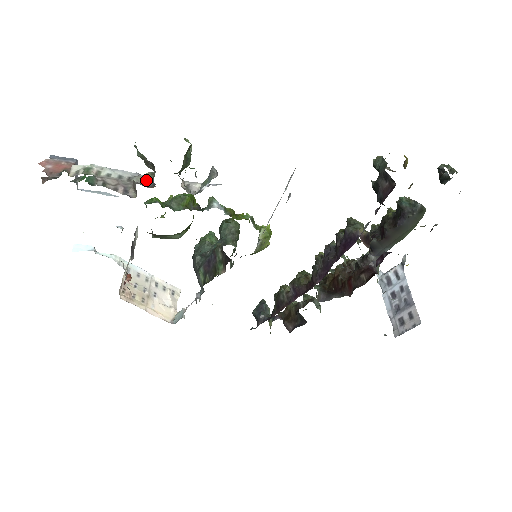
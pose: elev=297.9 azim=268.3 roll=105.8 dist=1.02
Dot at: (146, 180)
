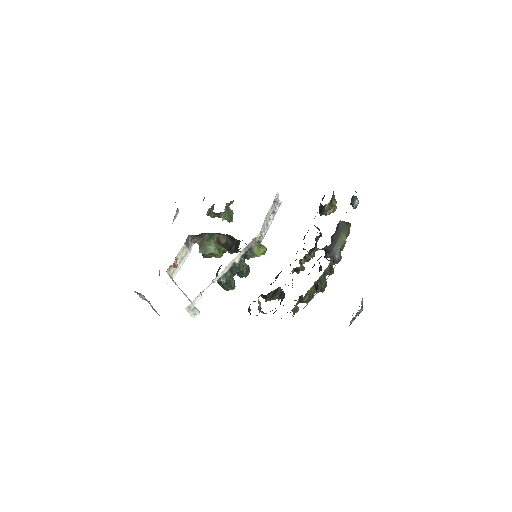
Dot at: occluded
